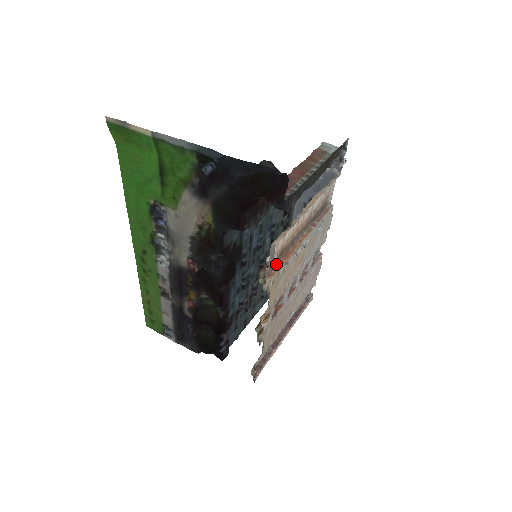
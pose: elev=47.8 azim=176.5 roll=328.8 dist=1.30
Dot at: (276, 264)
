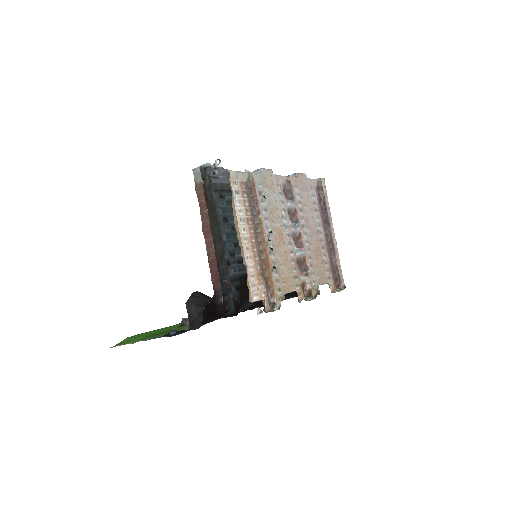
Dot at: (268, 282)
